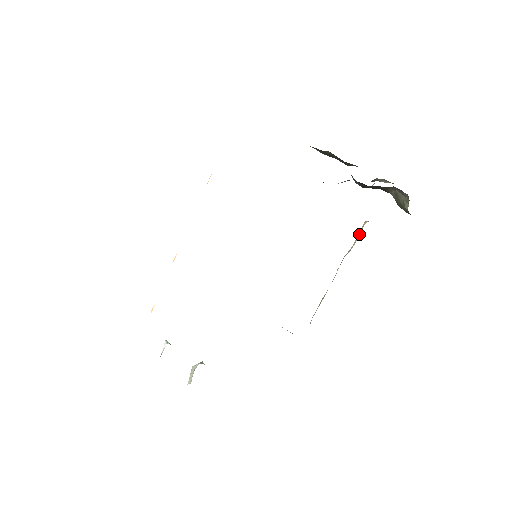
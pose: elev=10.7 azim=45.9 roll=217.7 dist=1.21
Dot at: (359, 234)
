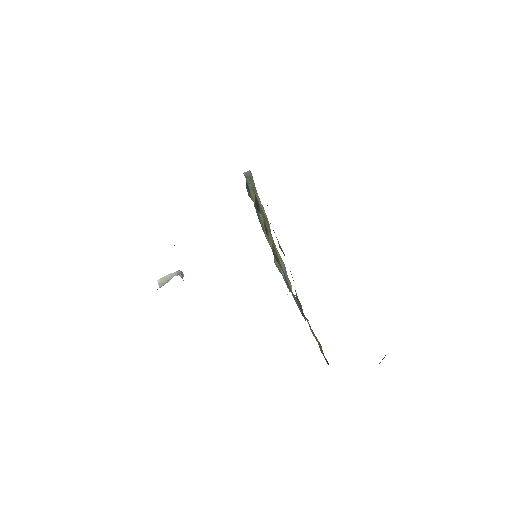
Dot at: occluded
